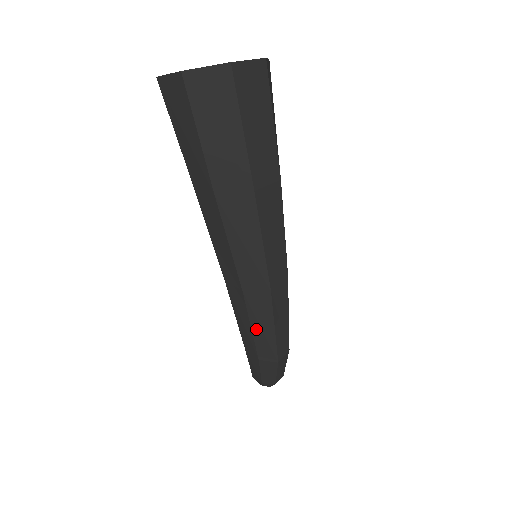
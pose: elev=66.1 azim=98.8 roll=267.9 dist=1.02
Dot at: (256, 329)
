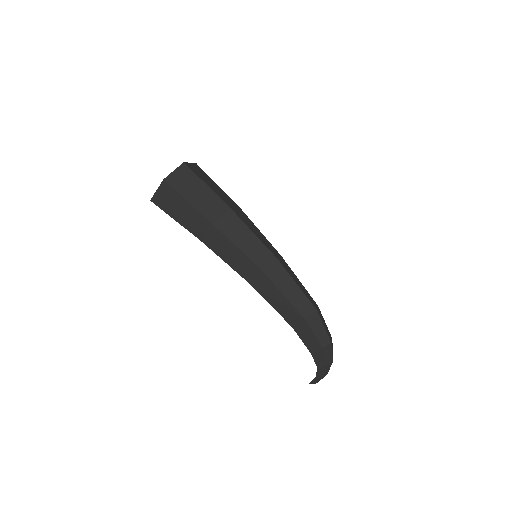
Dot at: (287, 294)
